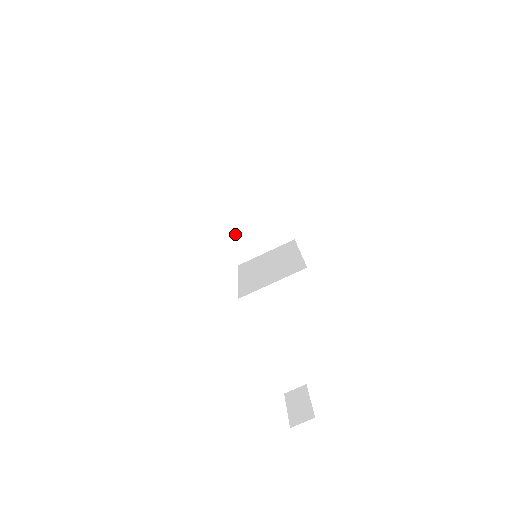
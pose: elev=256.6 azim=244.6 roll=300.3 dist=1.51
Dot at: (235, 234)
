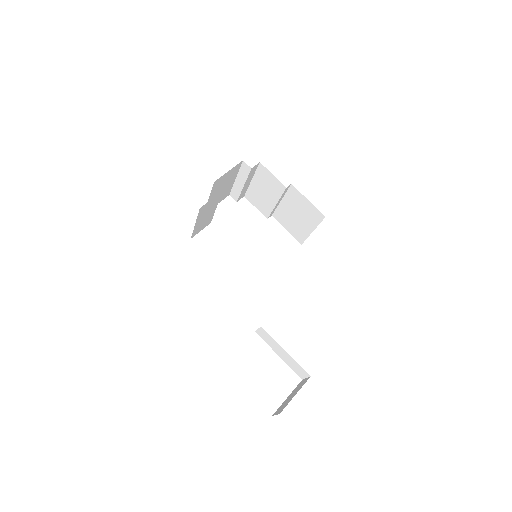
Dot at: (284, 219)
